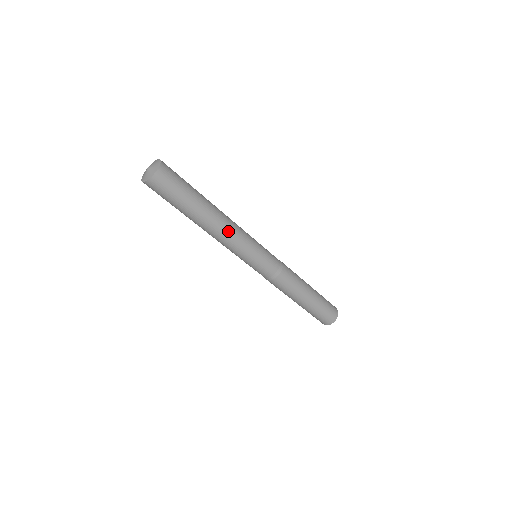
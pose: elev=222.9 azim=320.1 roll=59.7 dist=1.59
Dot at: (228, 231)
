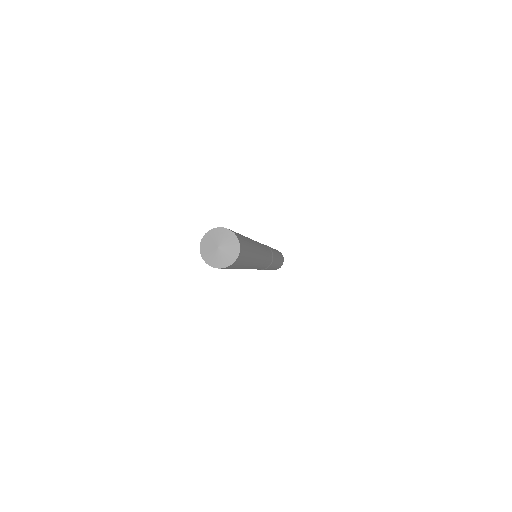
Dot at: occluded
